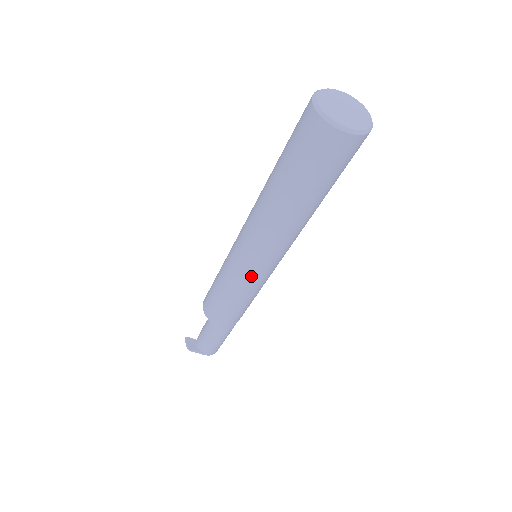
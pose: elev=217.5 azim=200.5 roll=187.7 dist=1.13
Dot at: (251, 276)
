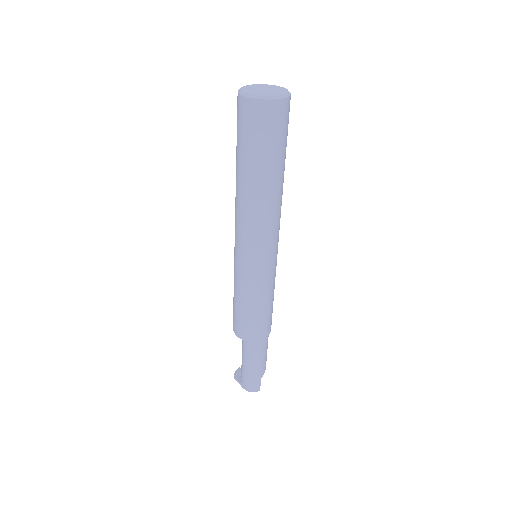
Dot at: (239, 265)
